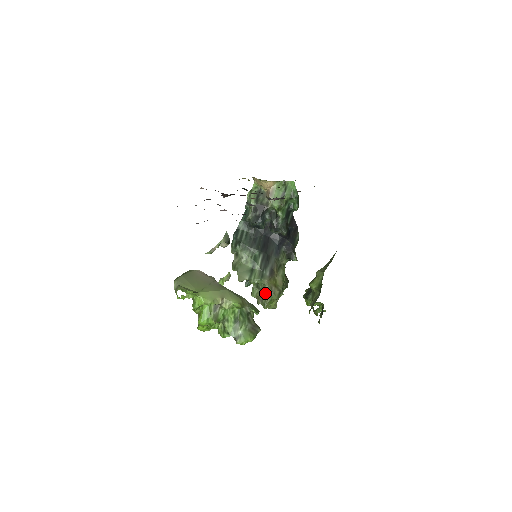
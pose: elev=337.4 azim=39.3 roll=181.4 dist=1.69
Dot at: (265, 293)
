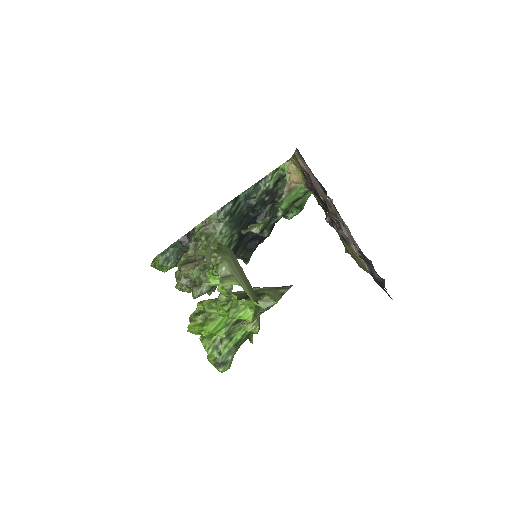
Dot at: (208, 284)
